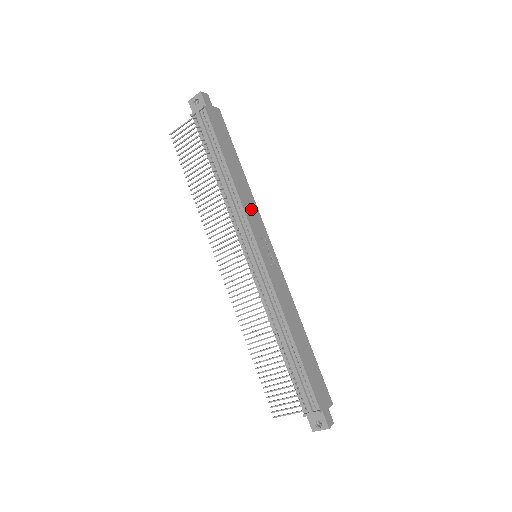
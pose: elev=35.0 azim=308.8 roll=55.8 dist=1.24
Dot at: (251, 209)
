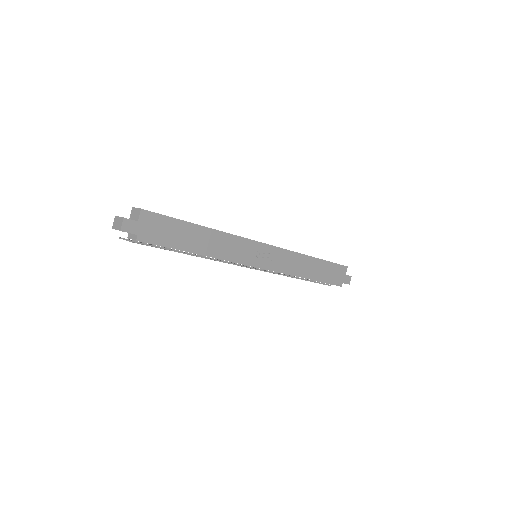
Dot at: (234, 247)
